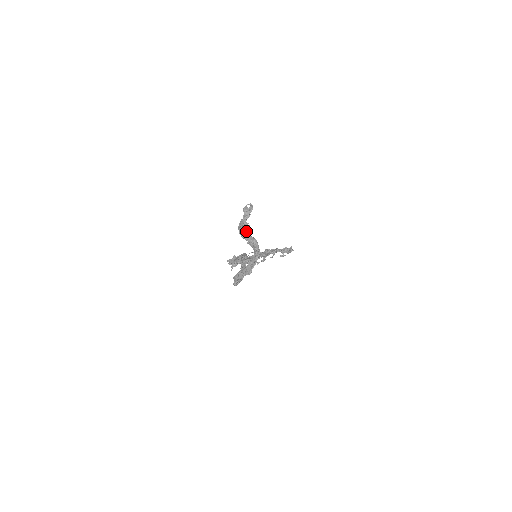
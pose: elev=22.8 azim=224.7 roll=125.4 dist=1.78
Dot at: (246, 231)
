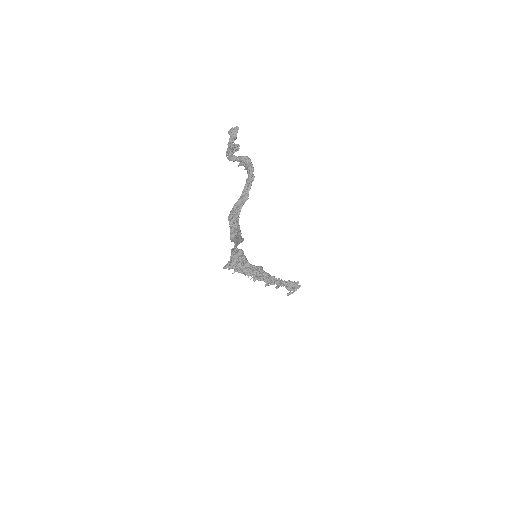
Dot at: (234, 150)
